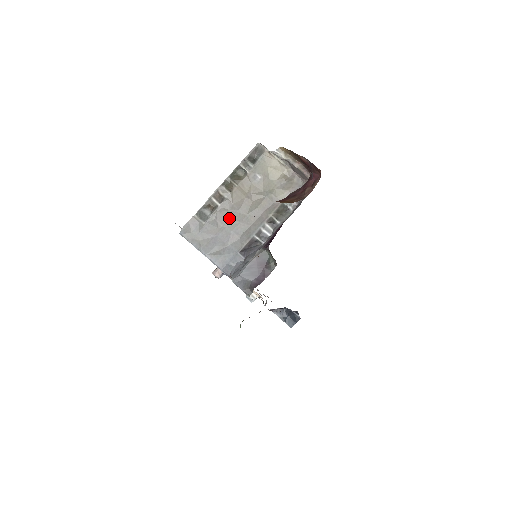
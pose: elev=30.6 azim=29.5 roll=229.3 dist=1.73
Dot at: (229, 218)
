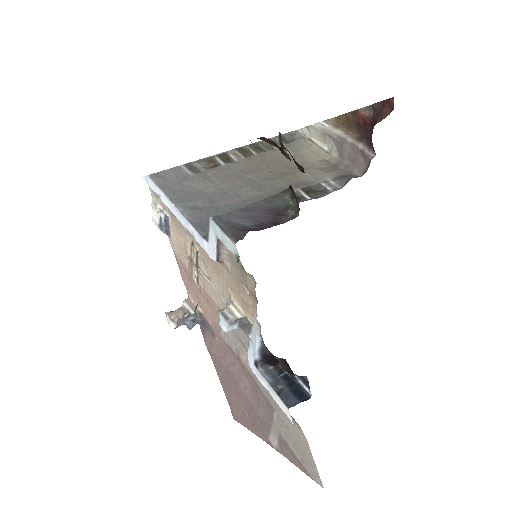
Dot at: (232, 178)
